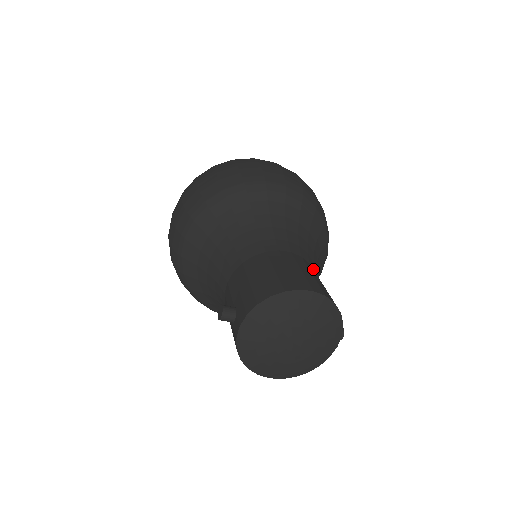
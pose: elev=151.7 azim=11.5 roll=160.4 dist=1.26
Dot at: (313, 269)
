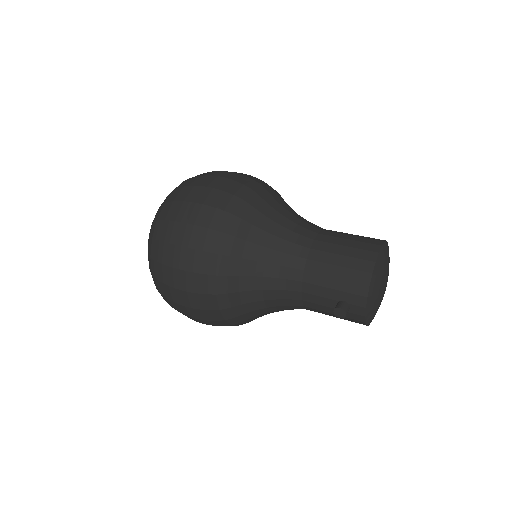
Dot at: (335, 231)
